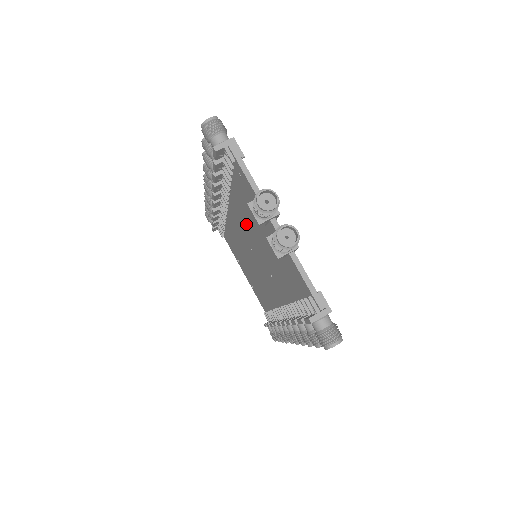
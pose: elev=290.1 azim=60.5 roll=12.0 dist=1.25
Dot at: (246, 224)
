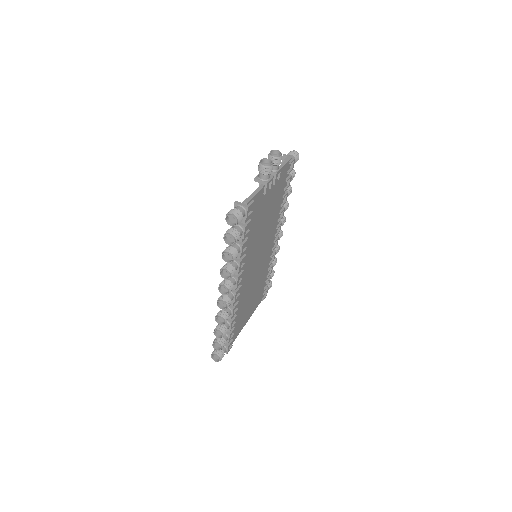
Dot at: occluded
